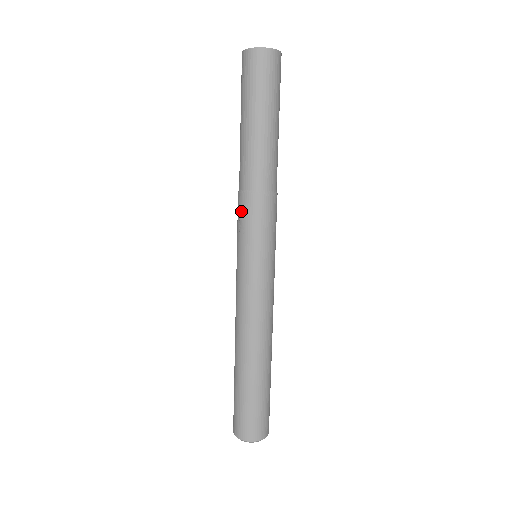
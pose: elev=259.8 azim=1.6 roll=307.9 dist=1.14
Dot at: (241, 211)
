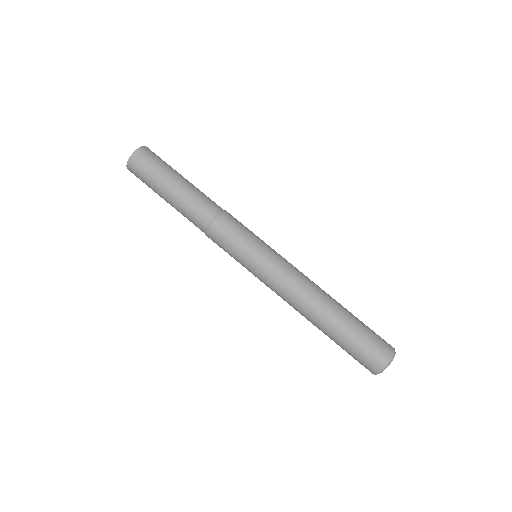
Dot at: (216, 243)
